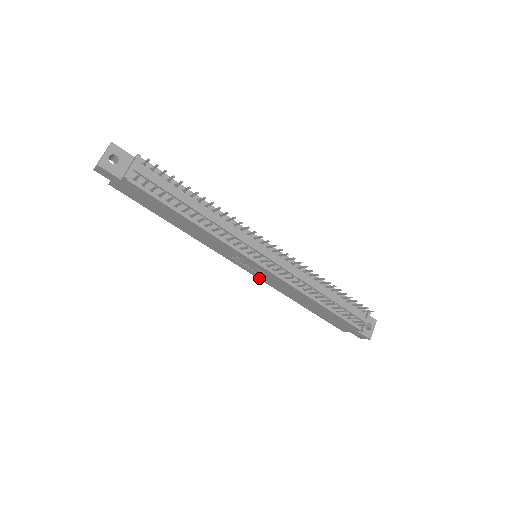
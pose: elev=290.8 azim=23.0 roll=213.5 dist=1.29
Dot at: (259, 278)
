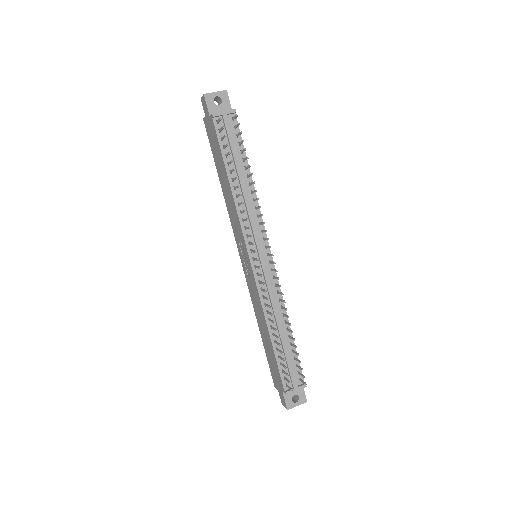
Dot at: (246, 278)
